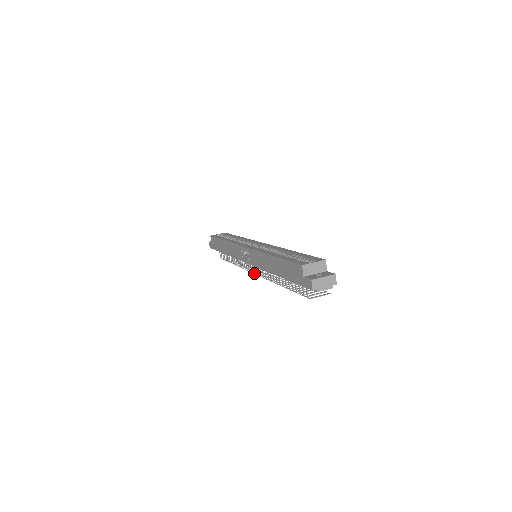
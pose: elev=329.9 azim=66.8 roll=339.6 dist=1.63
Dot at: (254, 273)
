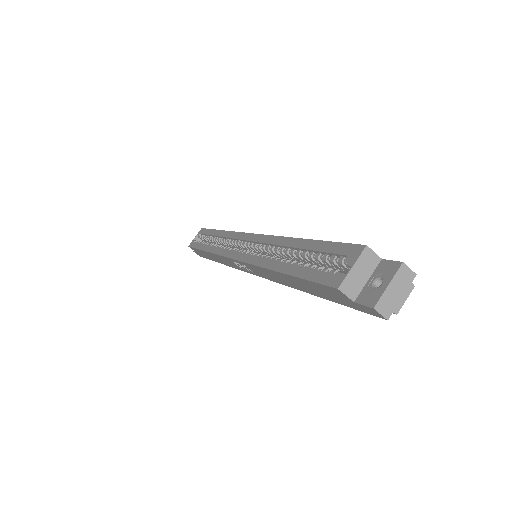
Dot at: occluded
